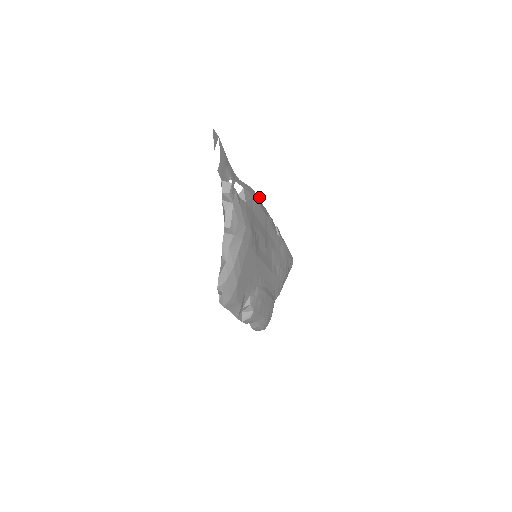
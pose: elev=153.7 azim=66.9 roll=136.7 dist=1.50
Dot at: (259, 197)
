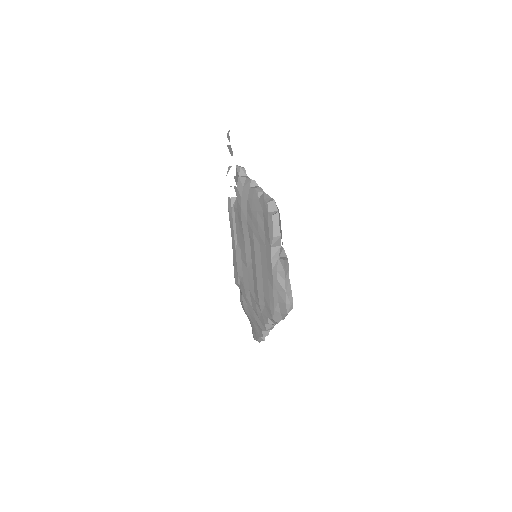
Dot at: occluded
